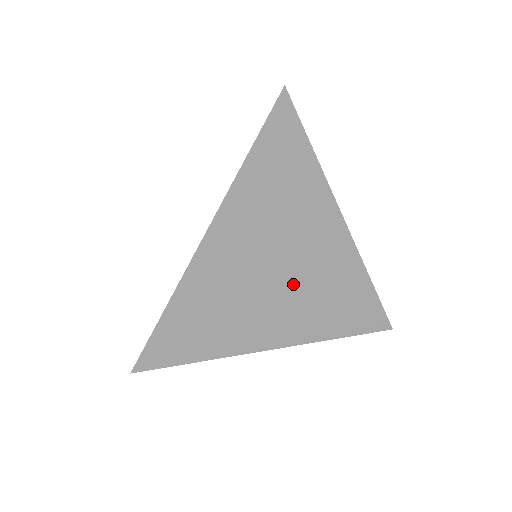
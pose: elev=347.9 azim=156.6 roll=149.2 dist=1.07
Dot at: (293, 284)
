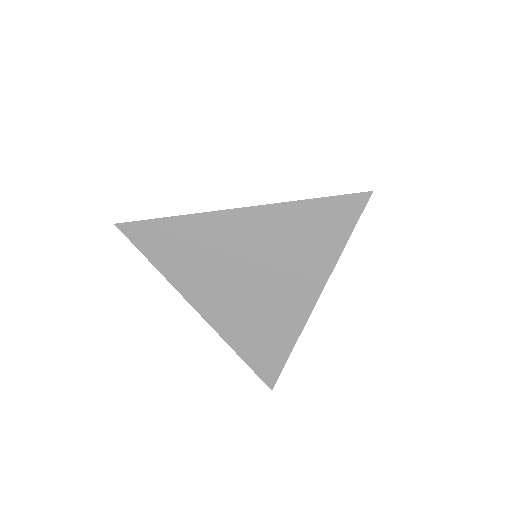
Dot at: (246, 293)
